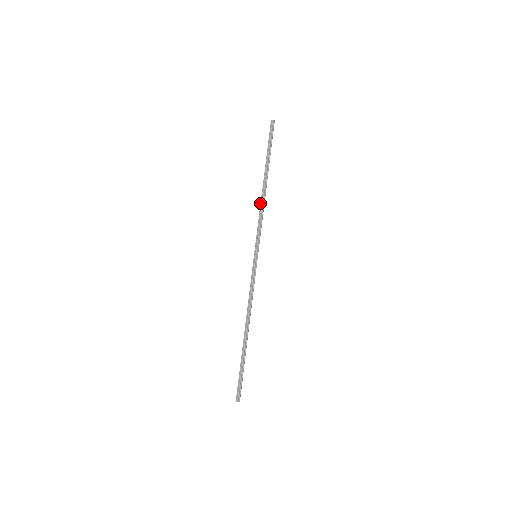
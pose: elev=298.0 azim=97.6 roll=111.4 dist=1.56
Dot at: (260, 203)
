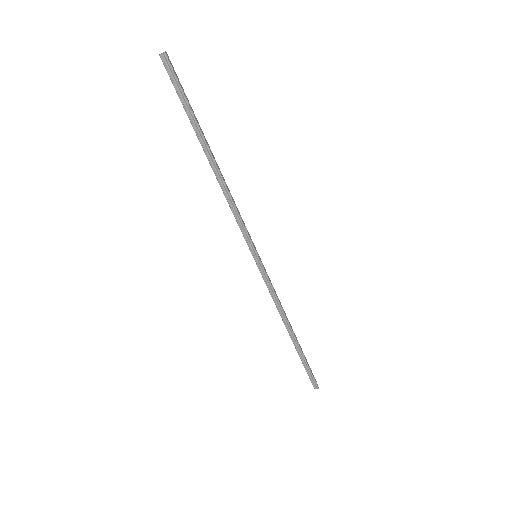
Dot at: occluded
